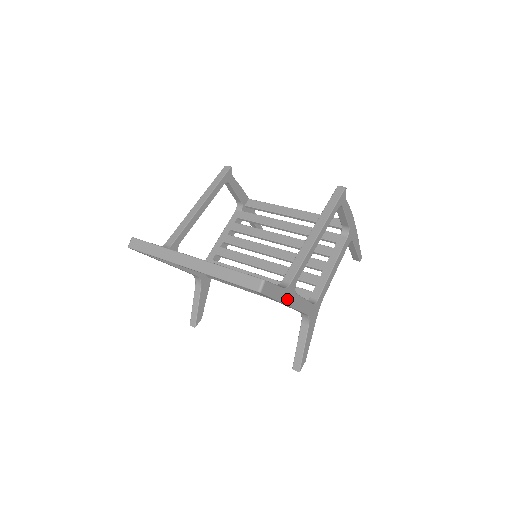
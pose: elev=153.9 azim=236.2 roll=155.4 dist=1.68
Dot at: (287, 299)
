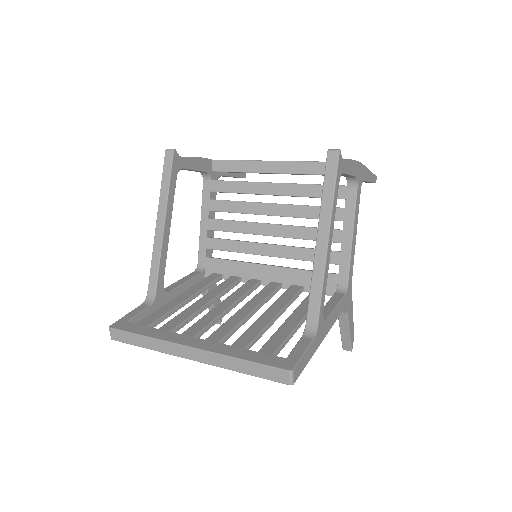
Dot at: (320, 339)
